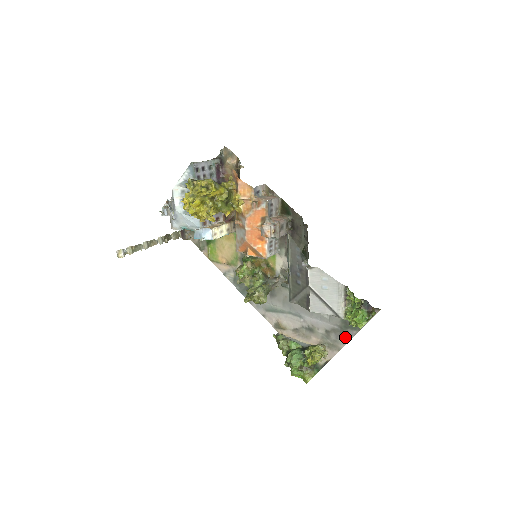
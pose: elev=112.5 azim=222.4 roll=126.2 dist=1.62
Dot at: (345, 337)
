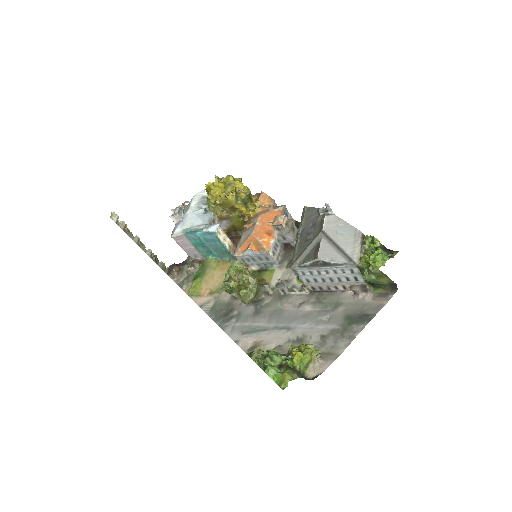
Dot at: (347, 337)
